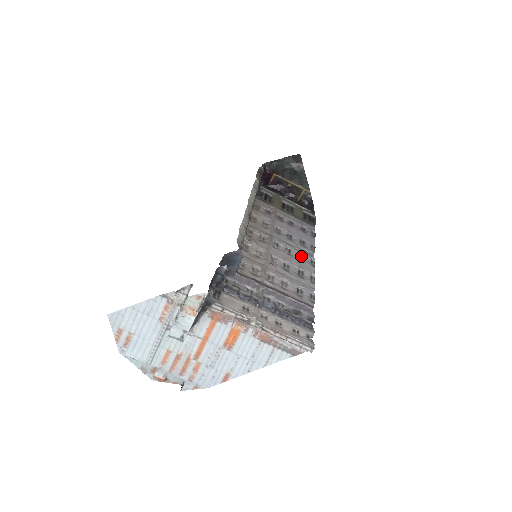
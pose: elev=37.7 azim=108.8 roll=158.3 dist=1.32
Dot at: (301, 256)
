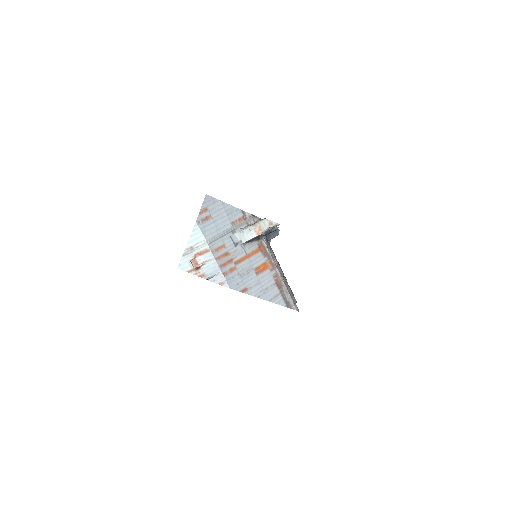
Dot at: occluded
